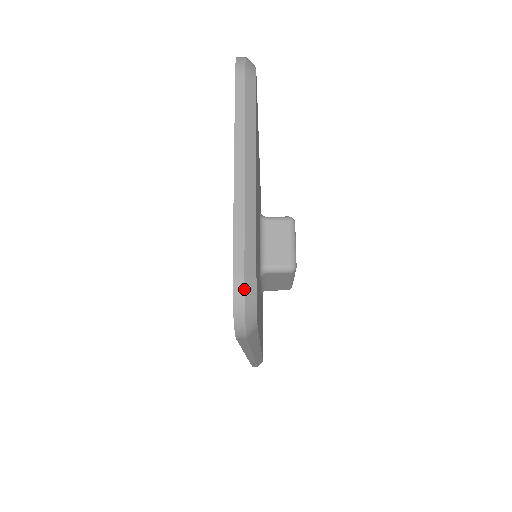
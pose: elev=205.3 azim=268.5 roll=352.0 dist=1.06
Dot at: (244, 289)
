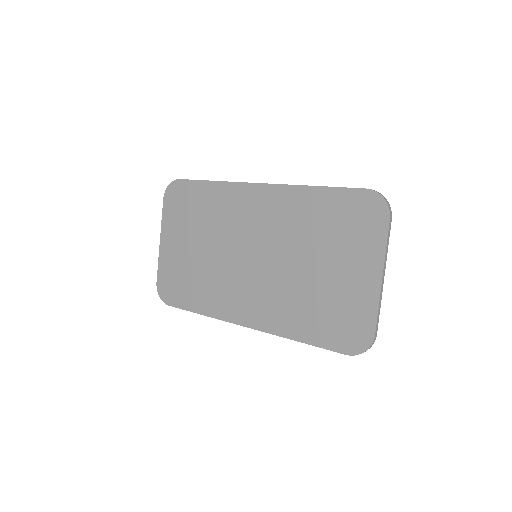
Dot at: occluded
